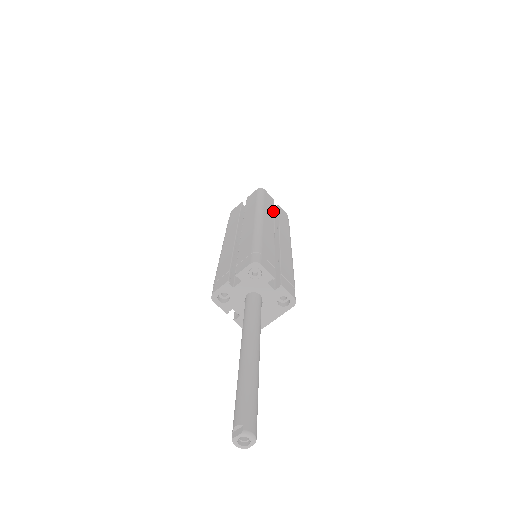
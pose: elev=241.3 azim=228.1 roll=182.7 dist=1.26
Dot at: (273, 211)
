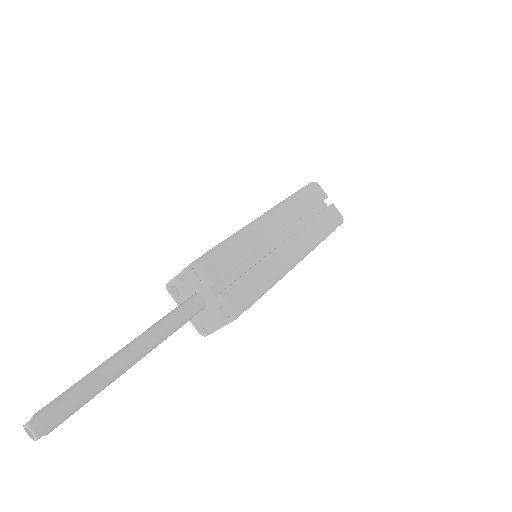
Dot at: (308, 210)
